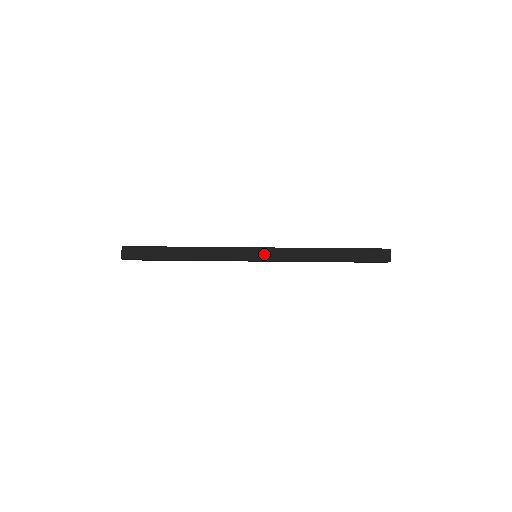
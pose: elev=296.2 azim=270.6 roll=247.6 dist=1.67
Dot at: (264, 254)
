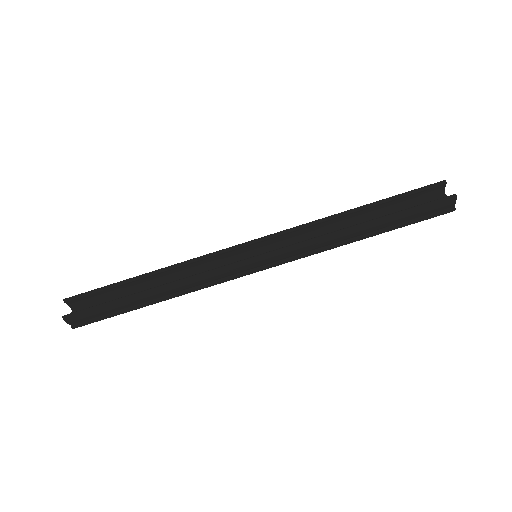
Dot at: (270, 261)
